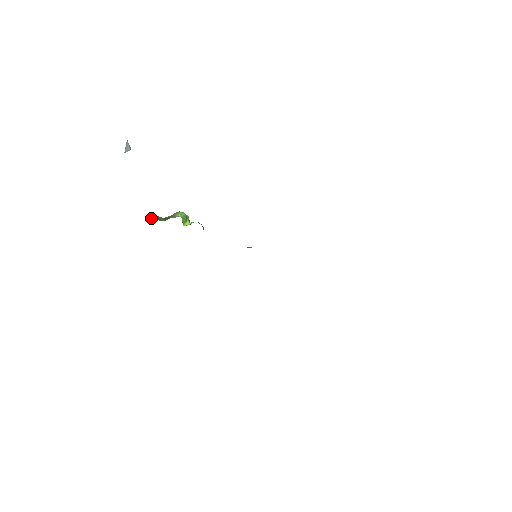
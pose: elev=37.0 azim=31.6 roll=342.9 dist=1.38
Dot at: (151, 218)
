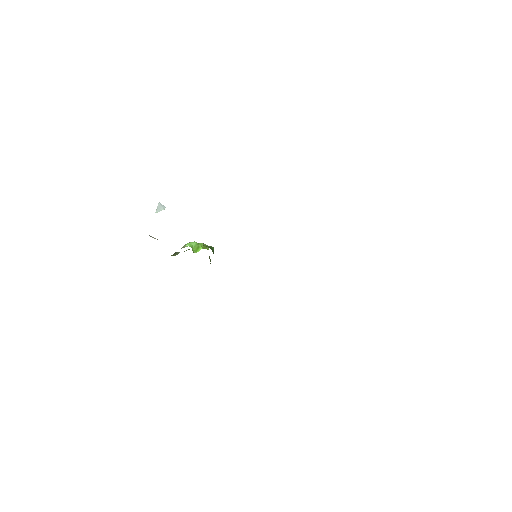
Dot at: occluded
